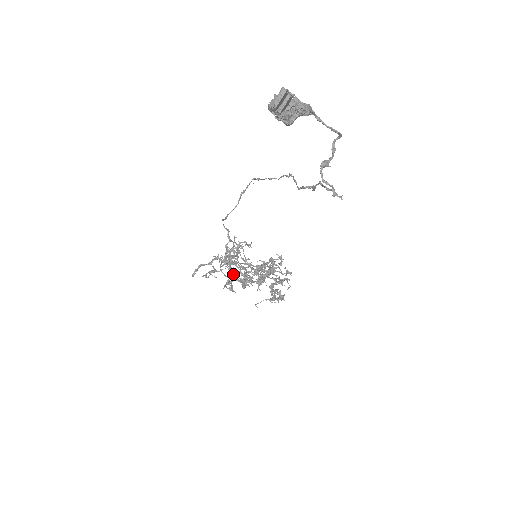
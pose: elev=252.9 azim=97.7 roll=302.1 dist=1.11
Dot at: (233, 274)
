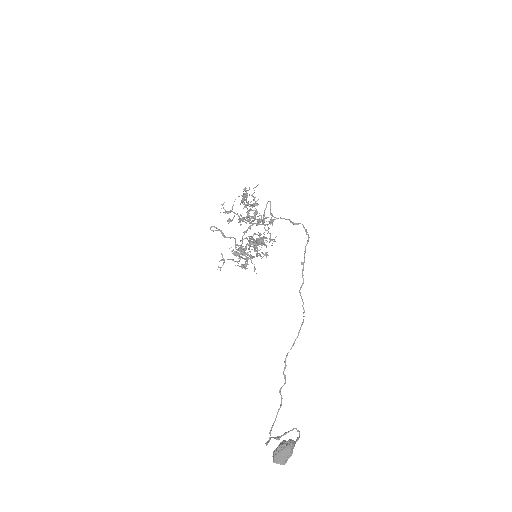
Dot at: occluded
